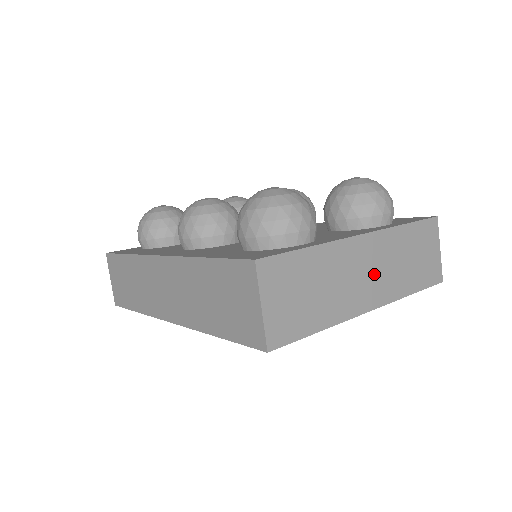
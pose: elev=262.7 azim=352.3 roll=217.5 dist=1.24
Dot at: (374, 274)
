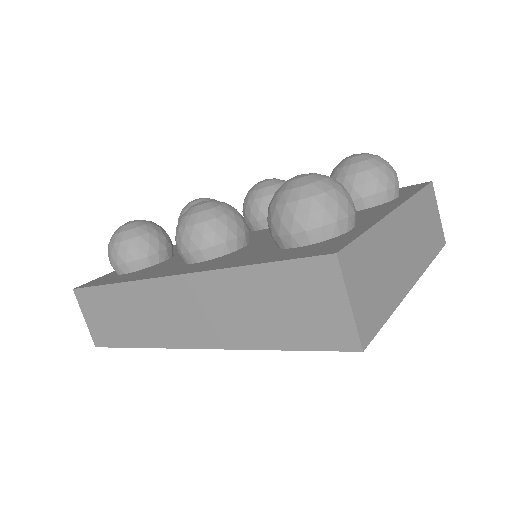
Dot at: (409, 247)
